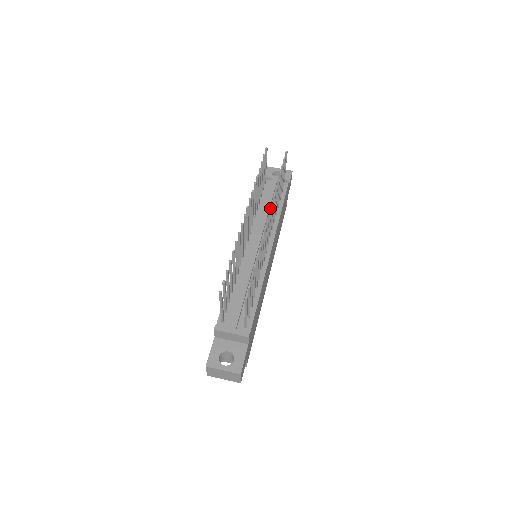
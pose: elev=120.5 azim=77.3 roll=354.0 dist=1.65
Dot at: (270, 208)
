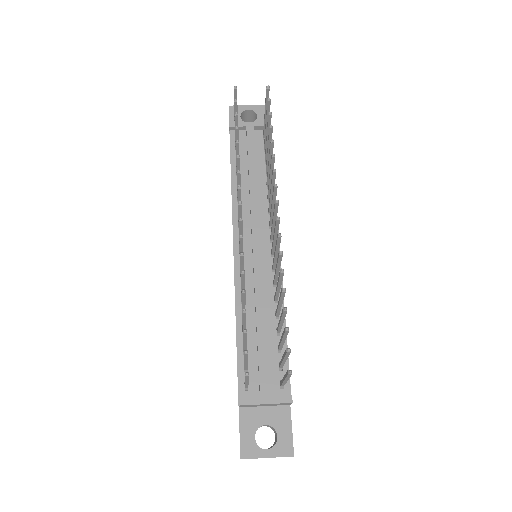
Dot at: (257, 177)
